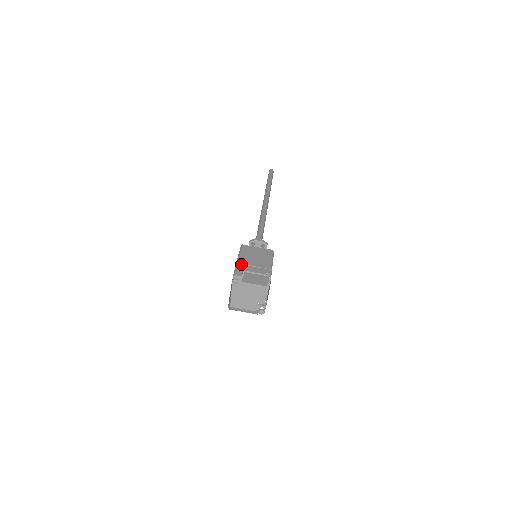
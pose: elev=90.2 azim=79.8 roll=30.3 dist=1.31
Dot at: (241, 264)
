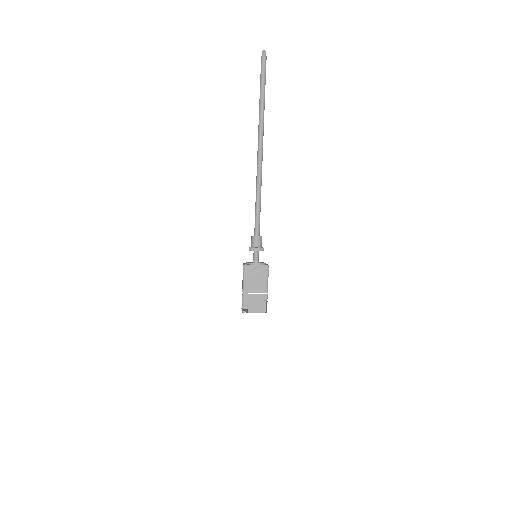
Dot at: (246, 293)
